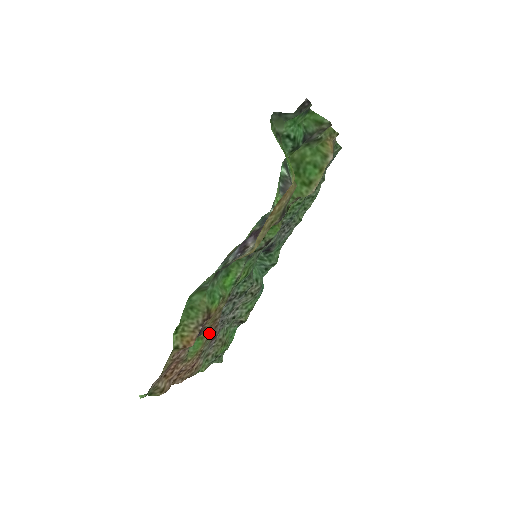
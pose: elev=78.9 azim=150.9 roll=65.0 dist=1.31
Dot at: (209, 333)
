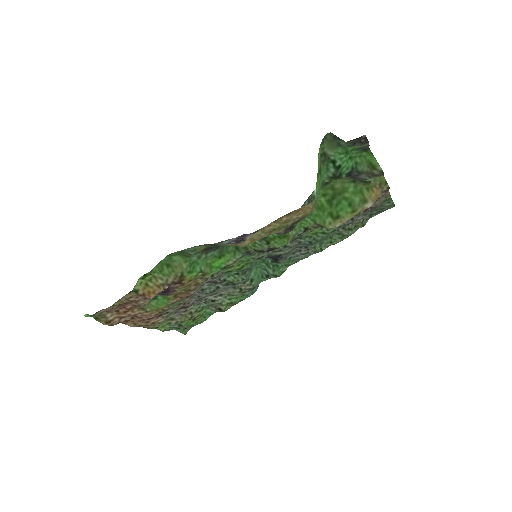
Dot at: (178, 299)
